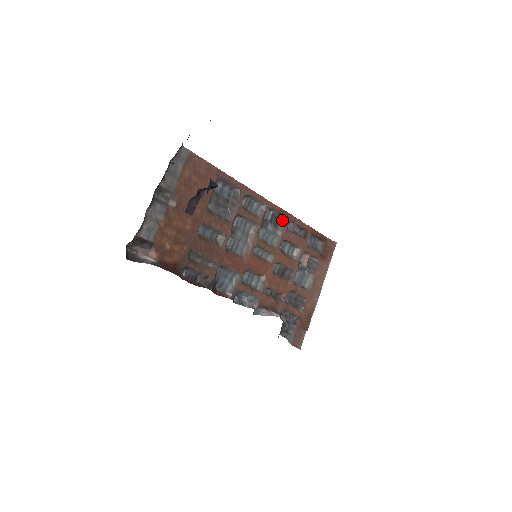
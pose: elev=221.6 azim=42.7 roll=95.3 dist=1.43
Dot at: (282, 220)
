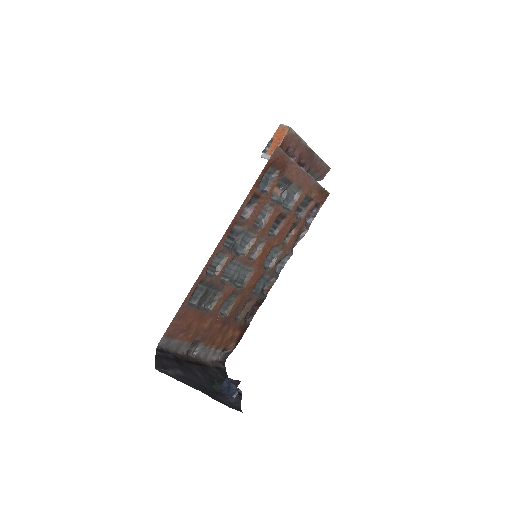
Dot at: (235, 225)
